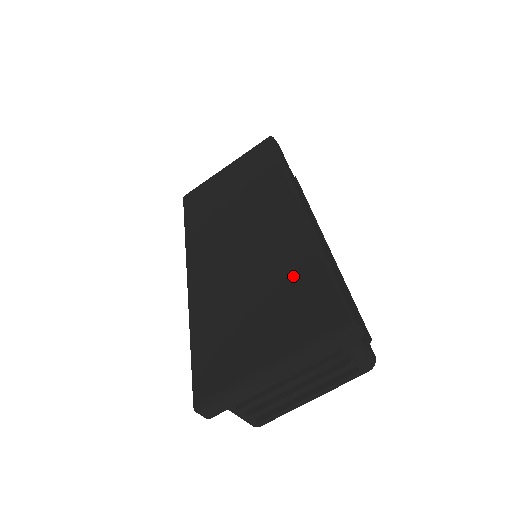
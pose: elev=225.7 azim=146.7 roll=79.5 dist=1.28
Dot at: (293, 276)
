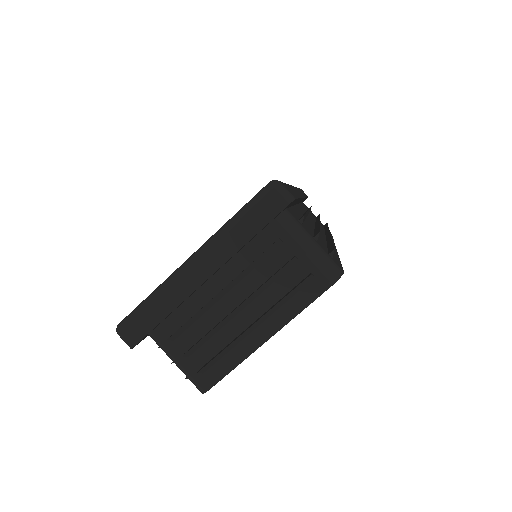
Dot at: occluded
